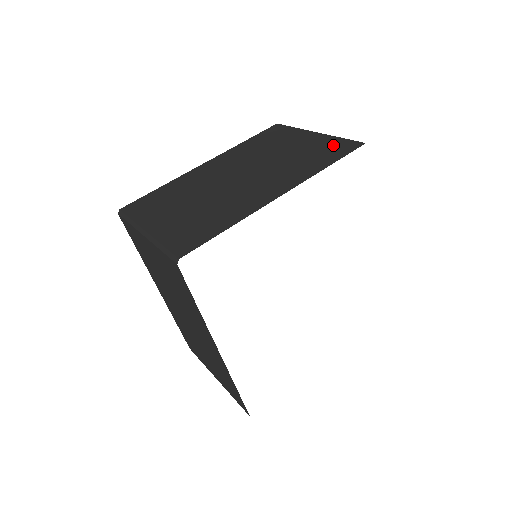
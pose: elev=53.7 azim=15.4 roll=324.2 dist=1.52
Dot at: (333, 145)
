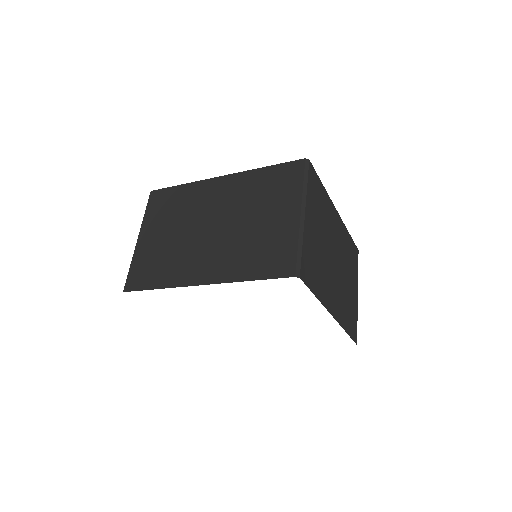
Dot at: (282, 252)
